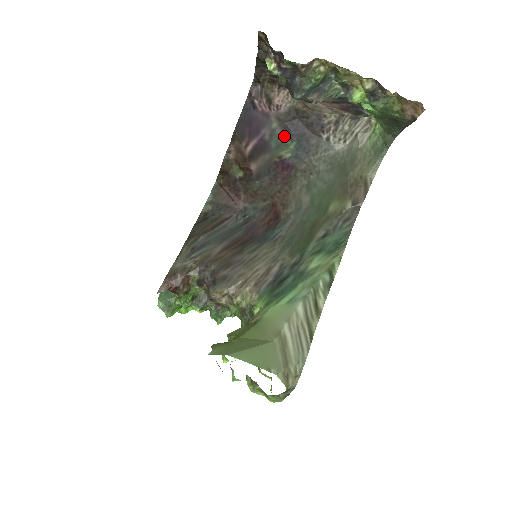
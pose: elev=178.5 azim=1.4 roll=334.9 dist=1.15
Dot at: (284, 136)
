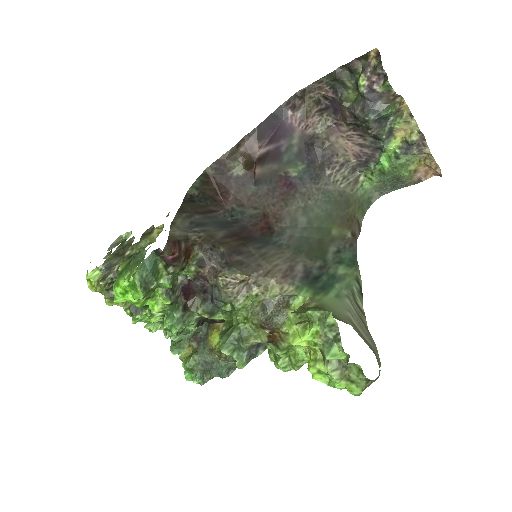
Dot at: (298, 155)
